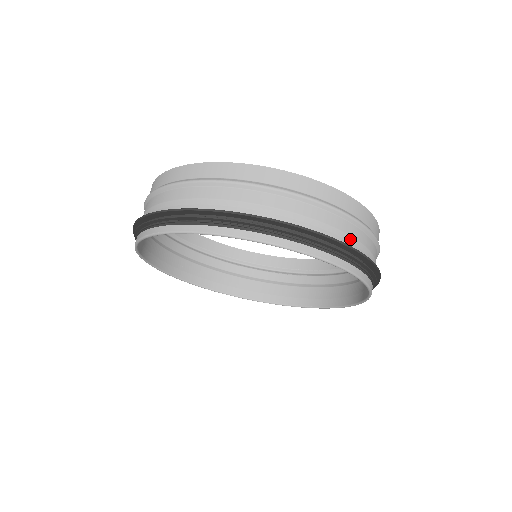
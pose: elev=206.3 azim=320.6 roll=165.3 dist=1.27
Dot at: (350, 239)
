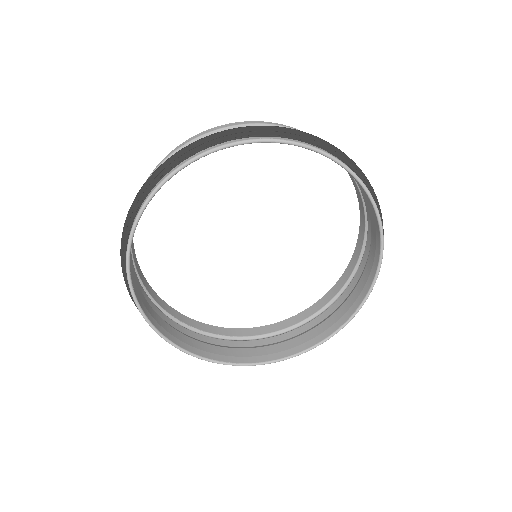
Dot at: (370, 252)
